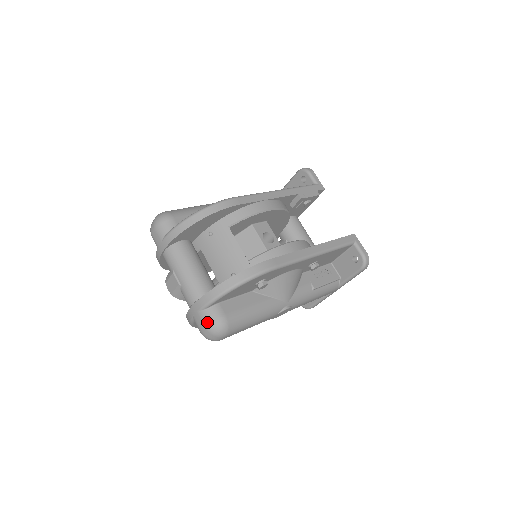
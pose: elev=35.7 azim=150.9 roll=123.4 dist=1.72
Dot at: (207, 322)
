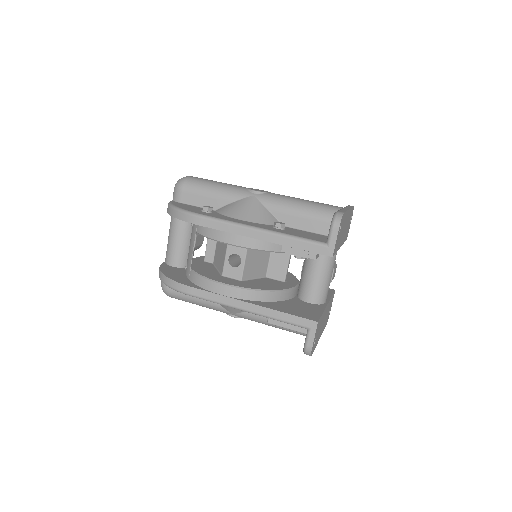
Dot at: (161, 281)
